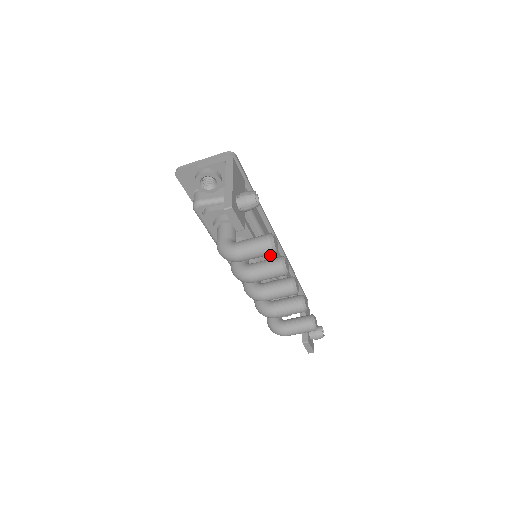
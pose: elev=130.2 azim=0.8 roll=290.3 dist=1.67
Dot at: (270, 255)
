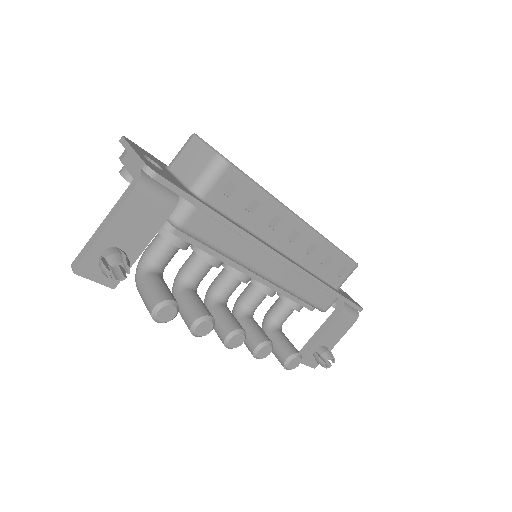
Dot at: (256, 274)
